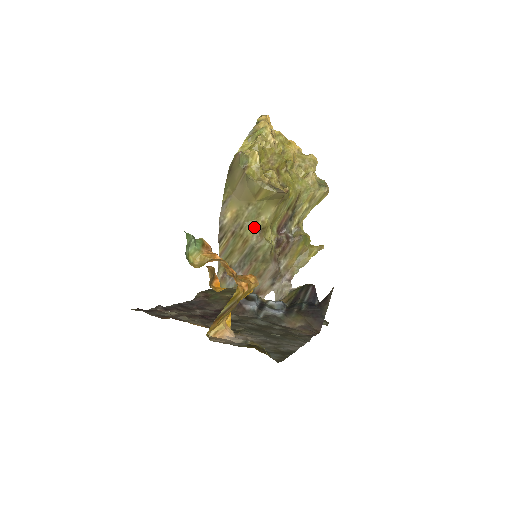
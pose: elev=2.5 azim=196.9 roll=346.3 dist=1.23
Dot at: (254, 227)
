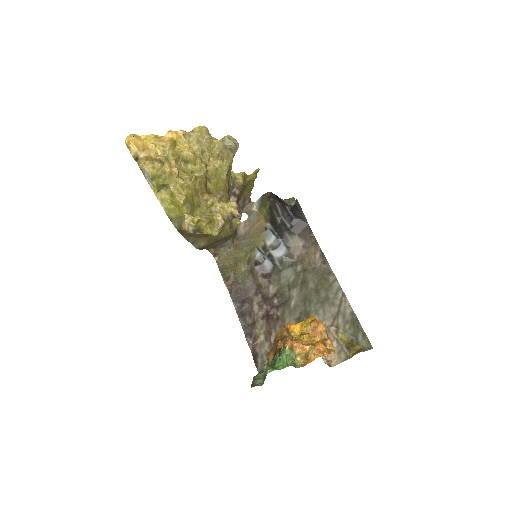
Dot at: (225, 231)
